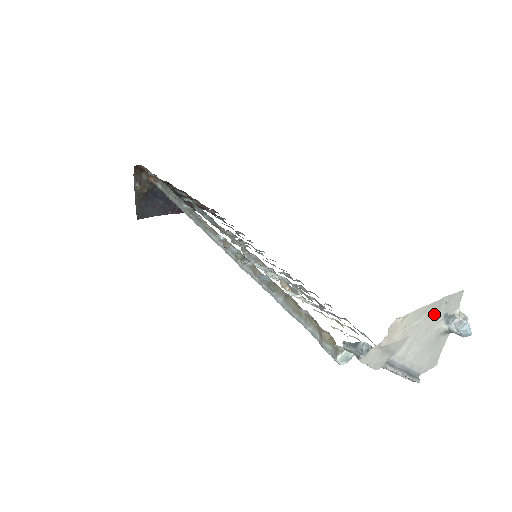
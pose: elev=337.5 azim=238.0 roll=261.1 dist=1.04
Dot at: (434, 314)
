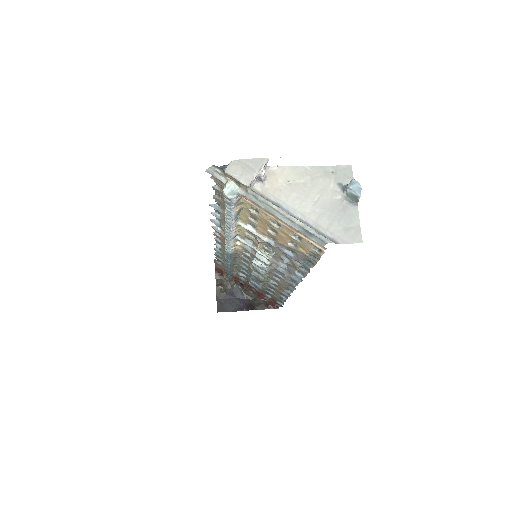
Dot at: (322, 180)
